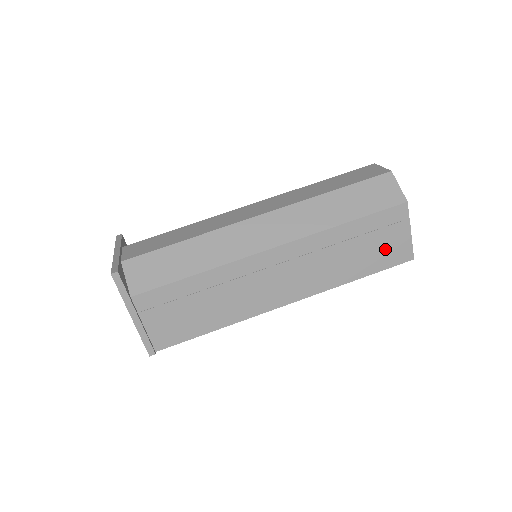
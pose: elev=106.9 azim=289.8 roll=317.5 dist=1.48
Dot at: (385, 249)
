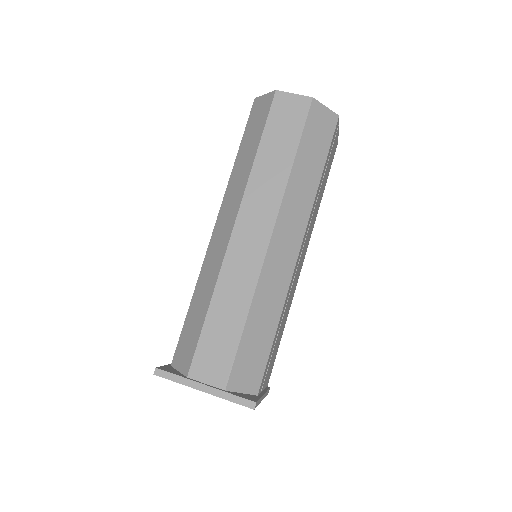
Dot at: occluded
